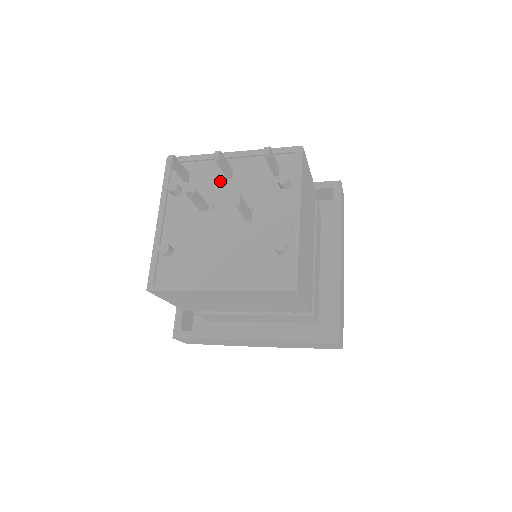
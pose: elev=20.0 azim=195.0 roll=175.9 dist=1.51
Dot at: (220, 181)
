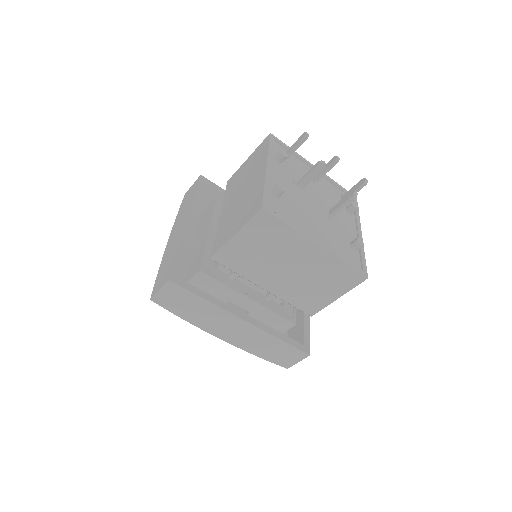
Dot at: occluded
